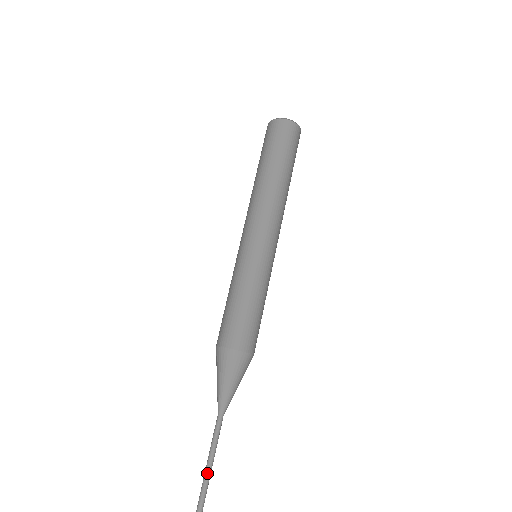
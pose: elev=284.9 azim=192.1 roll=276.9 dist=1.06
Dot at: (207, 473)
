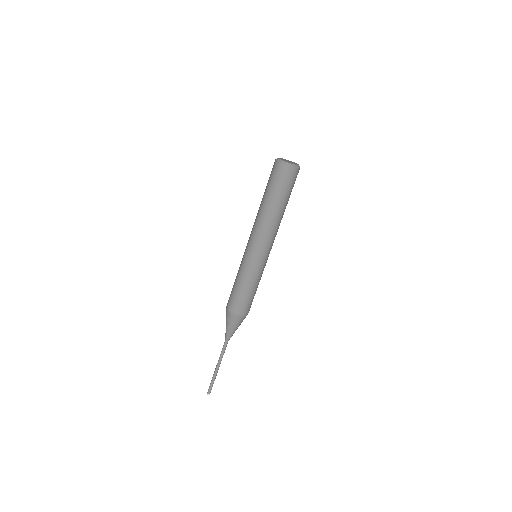
Dot at: (217, 366)
